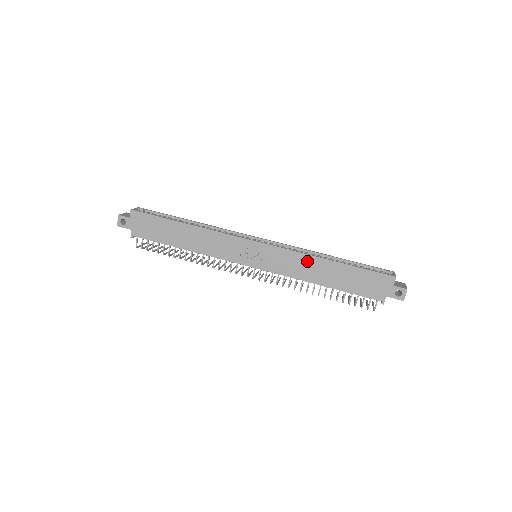
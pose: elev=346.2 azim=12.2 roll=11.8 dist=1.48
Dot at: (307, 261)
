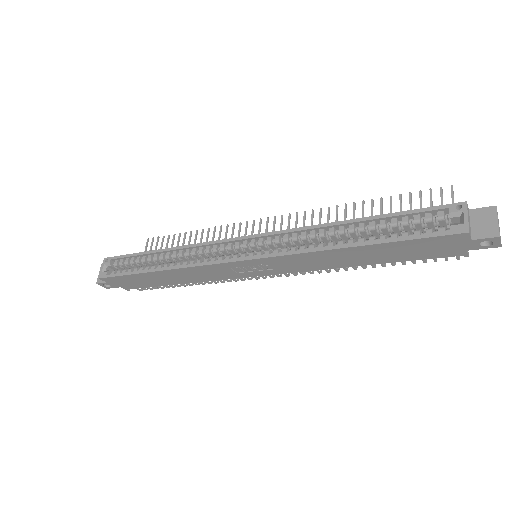
Dot at: (318, 256)
